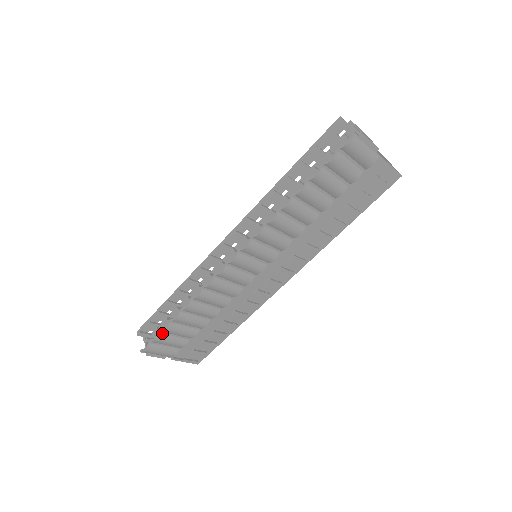
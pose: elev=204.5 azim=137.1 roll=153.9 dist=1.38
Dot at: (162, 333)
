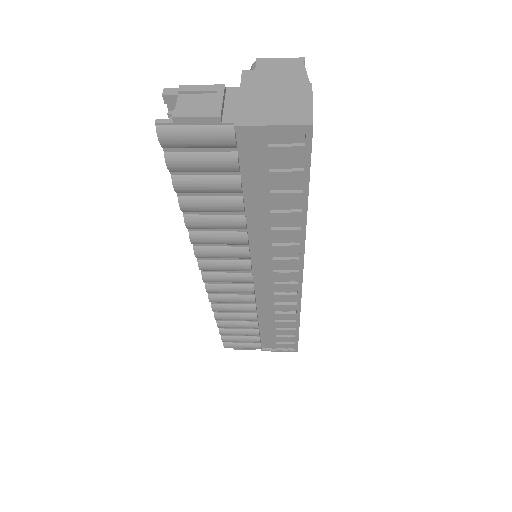
Dot at: (224, 335)
